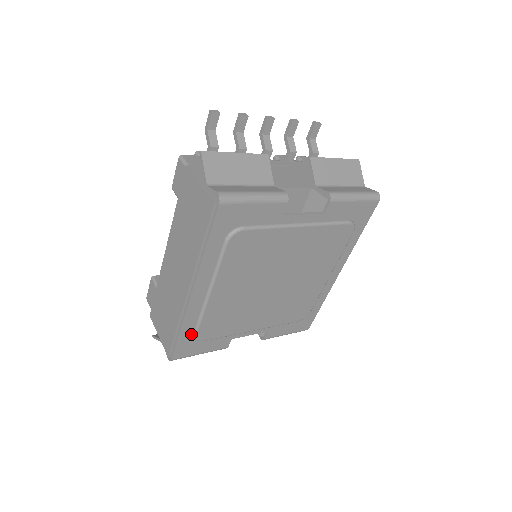
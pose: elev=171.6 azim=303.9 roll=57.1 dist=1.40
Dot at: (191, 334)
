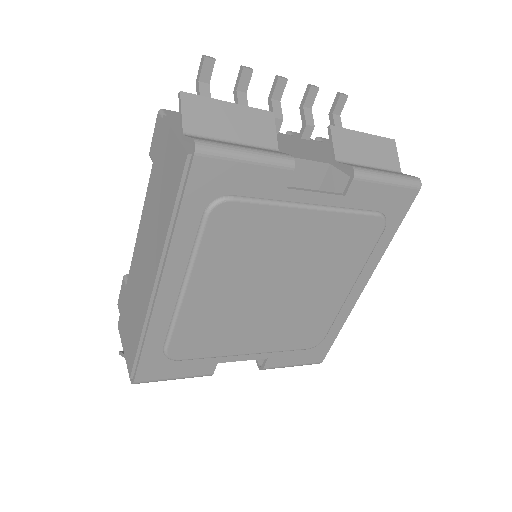
Dot at: (160, 348)
